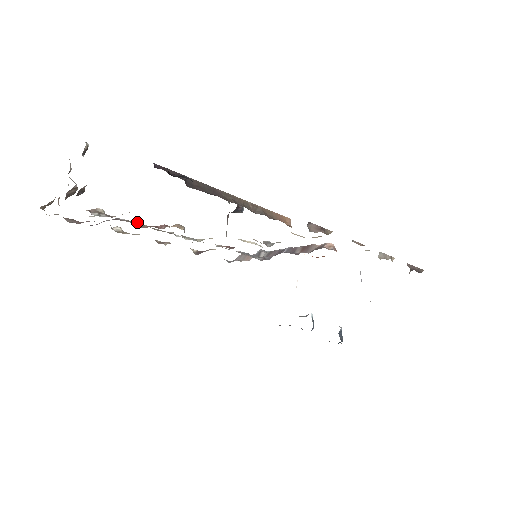
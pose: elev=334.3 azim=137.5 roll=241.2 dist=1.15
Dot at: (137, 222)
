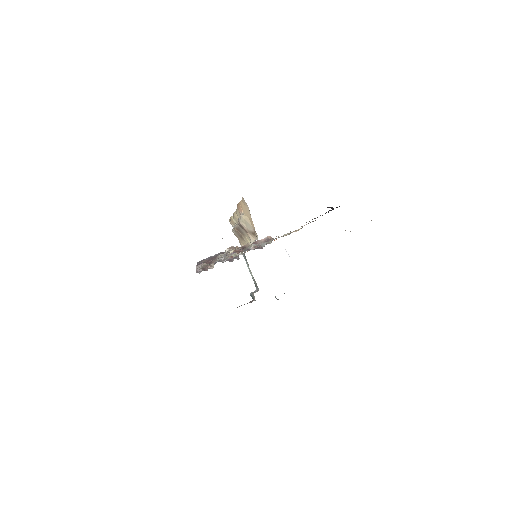
Dot at: occluded
